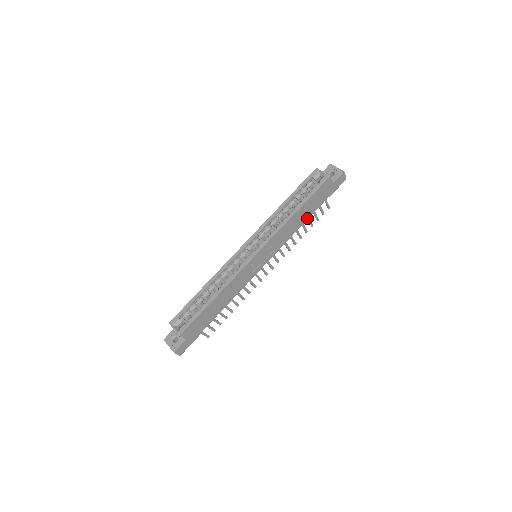
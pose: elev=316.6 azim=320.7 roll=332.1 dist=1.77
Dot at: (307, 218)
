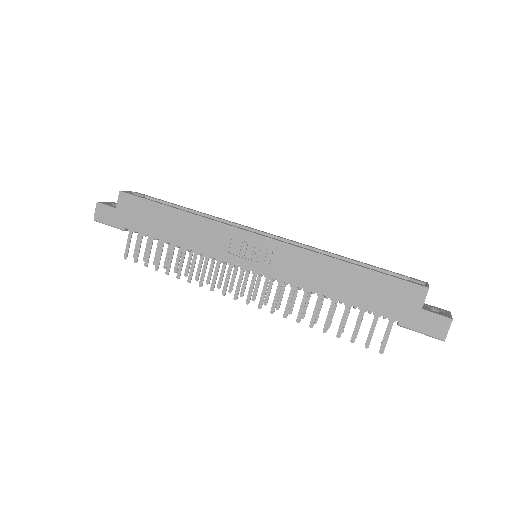
Dot at: (345, 300)
